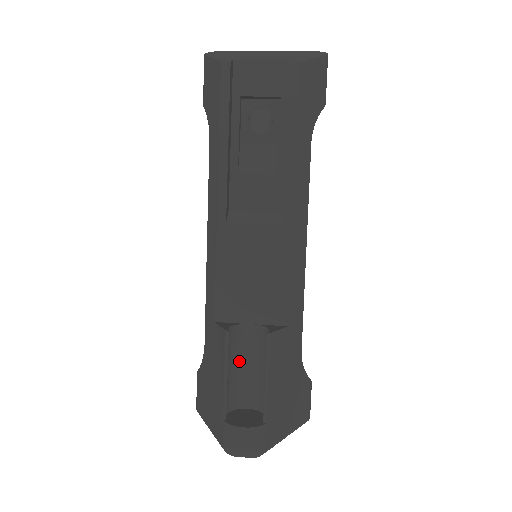
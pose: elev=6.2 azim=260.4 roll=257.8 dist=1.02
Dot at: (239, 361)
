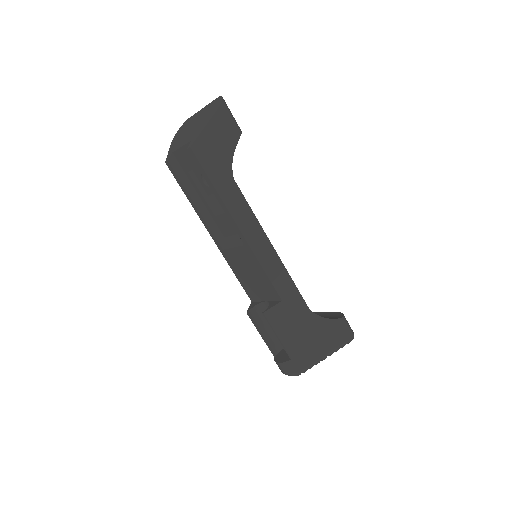
Dot at: occluded
